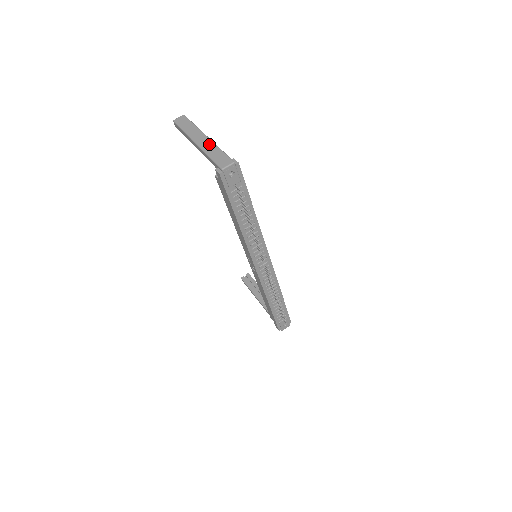
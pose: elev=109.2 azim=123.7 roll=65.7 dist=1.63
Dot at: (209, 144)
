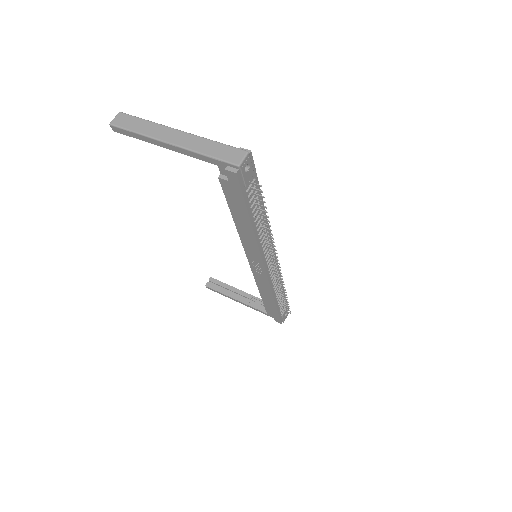
Dot at: (192, 139)
